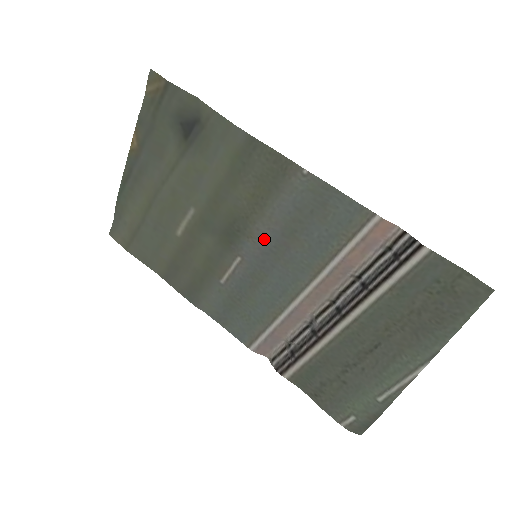
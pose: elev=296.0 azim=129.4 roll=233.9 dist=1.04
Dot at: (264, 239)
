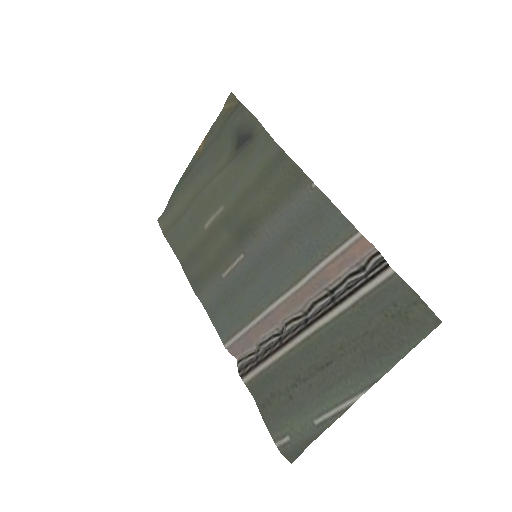
Dot at: (266, 240)
